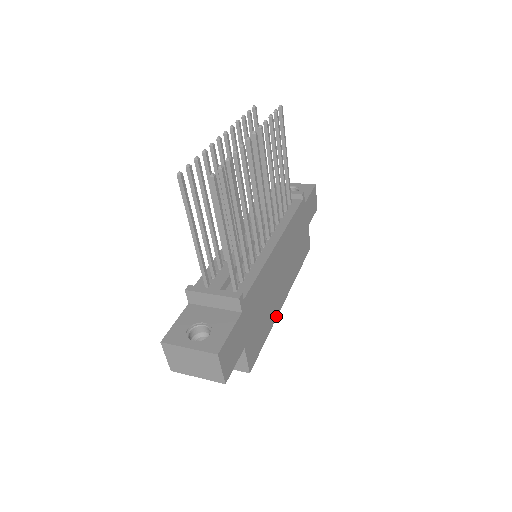
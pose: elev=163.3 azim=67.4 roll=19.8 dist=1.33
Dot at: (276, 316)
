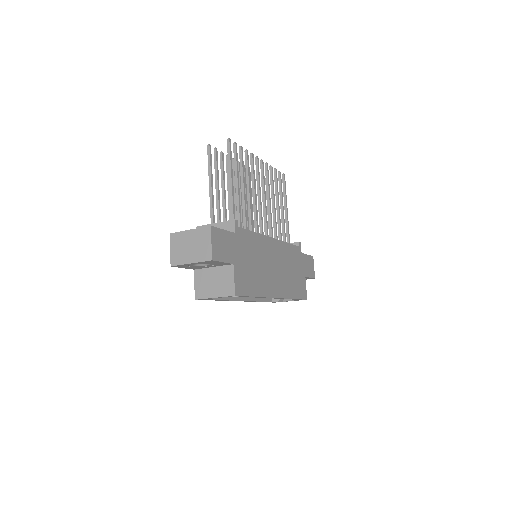
Dot at: (267, 296)
